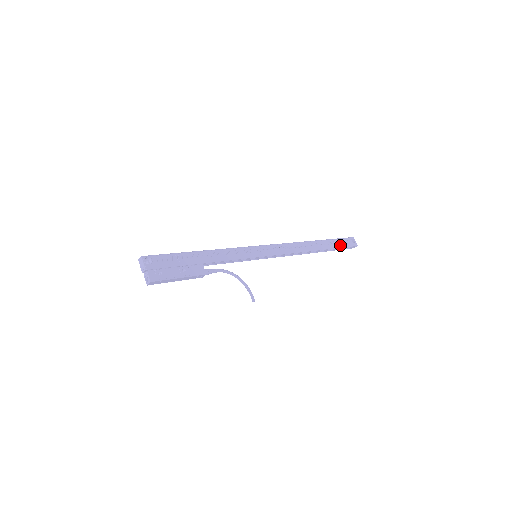
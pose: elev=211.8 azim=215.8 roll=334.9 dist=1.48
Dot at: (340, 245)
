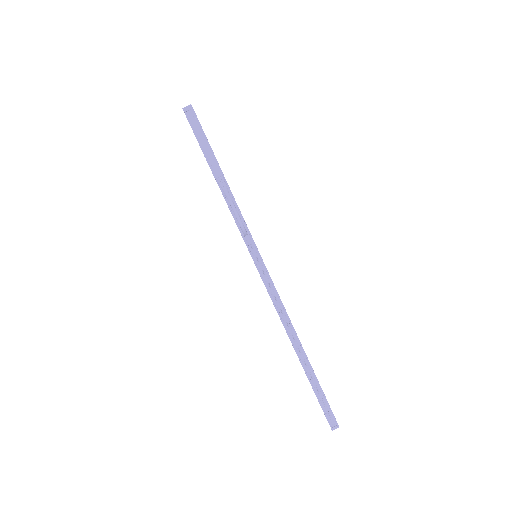
Dot at: occluded
